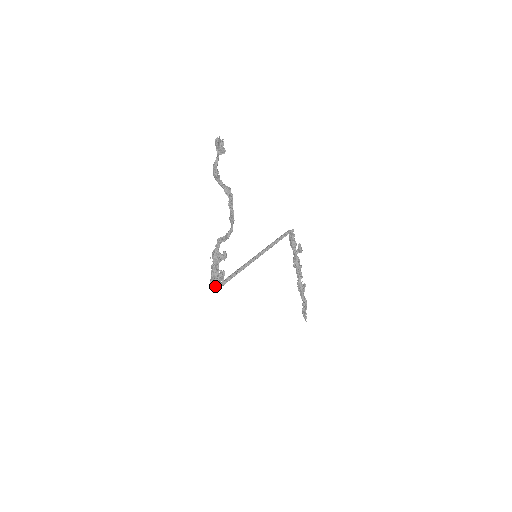
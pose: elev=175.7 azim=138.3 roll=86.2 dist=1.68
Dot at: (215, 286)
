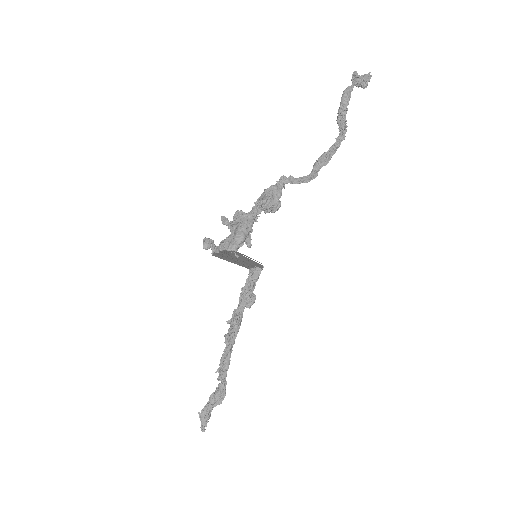
Dot at: (239, 243)
